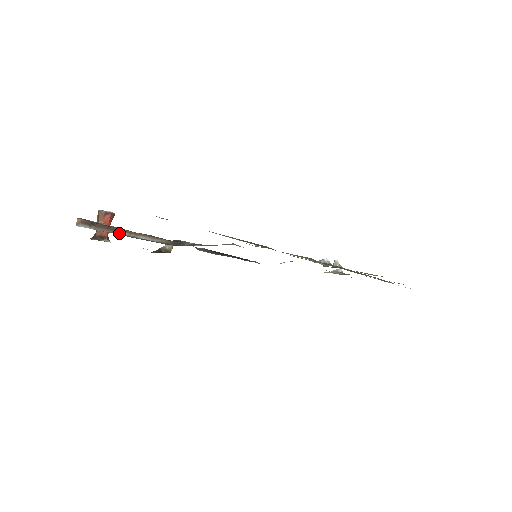
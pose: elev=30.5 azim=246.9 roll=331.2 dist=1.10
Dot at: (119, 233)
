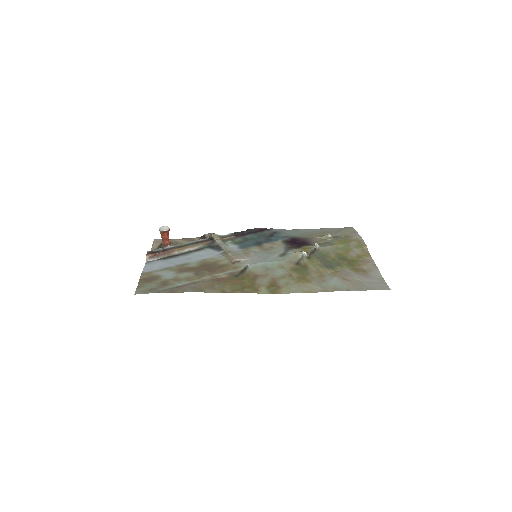
Dot at: (172, 254)
